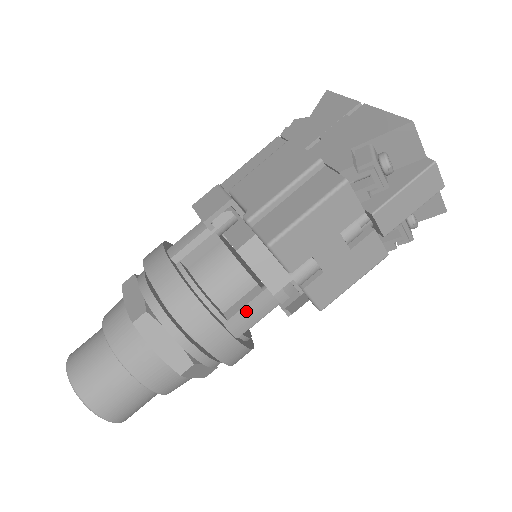
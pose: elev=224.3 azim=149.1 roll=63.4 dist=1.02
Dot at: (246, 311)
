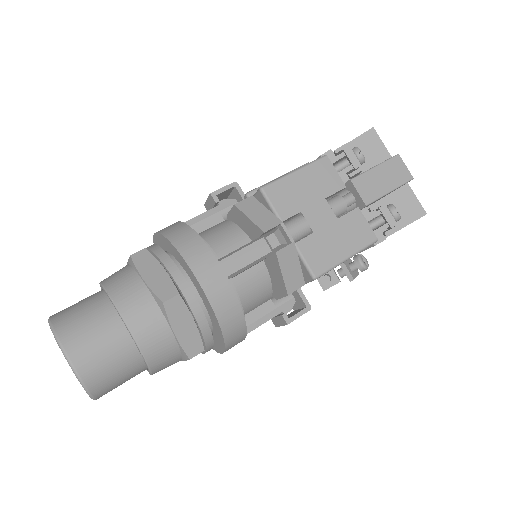
Dot at: (238, 250)
